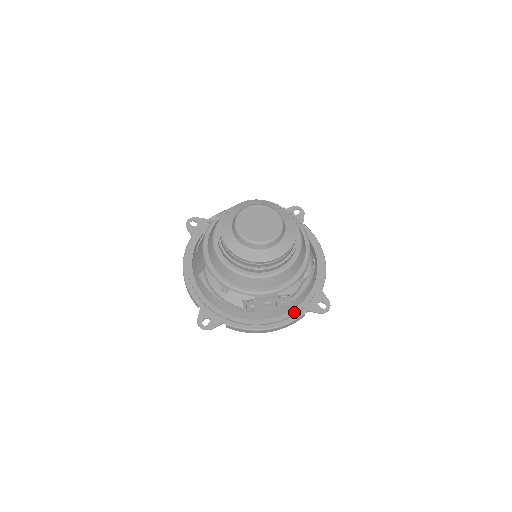
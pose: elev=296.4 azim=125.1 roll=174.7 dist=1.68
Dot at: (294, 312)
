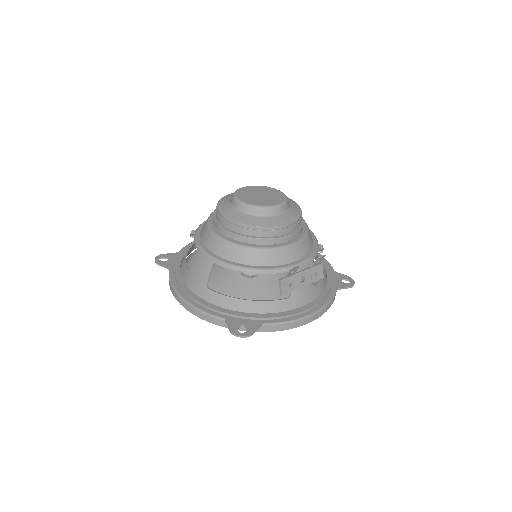
Dot at: (326, 292)
